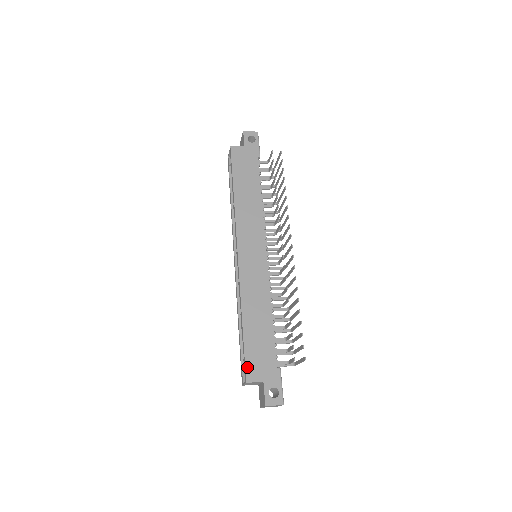
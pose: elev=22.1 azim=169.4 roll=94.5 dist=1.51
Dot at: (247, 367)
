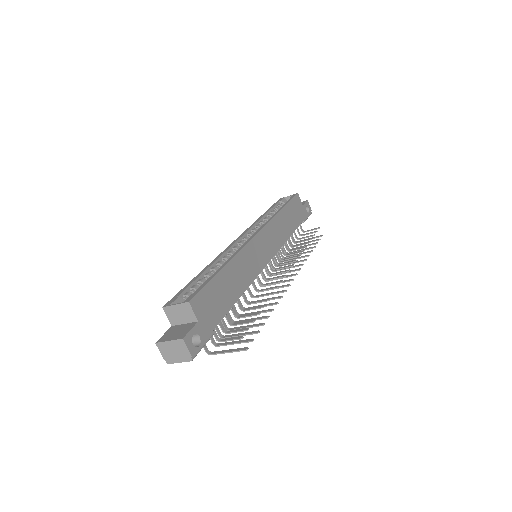
Dot at: (200, 294)
